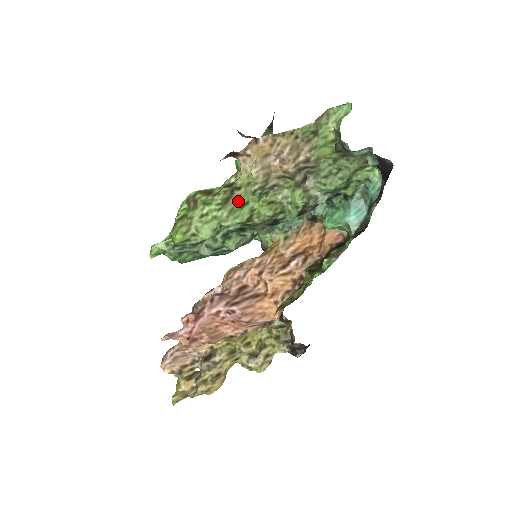
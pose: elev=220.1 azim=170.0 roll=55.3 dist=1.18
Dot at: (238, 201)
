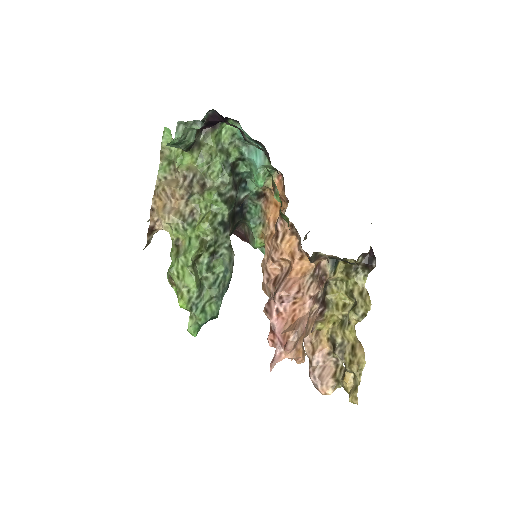
Dot at: (185, 245)
